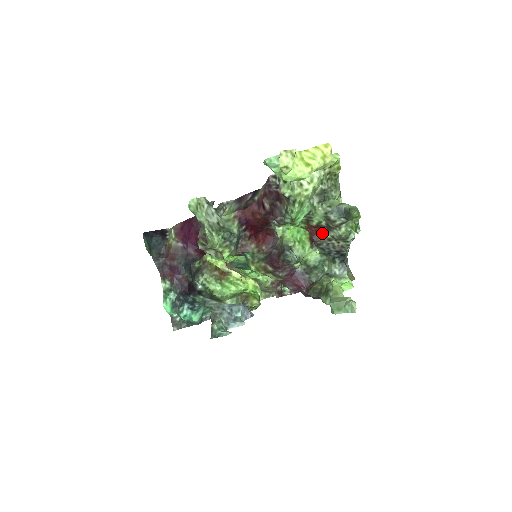
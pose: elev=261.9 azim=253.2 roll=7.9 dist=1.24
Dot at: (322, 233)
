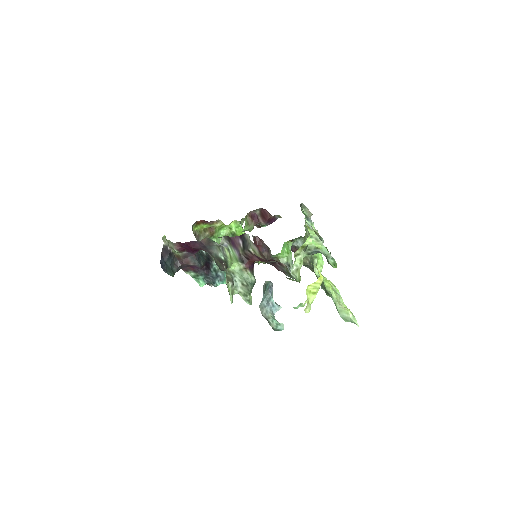
Dot at: occluded
